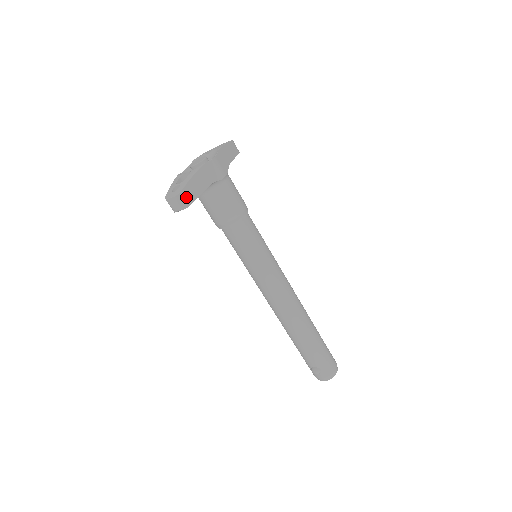
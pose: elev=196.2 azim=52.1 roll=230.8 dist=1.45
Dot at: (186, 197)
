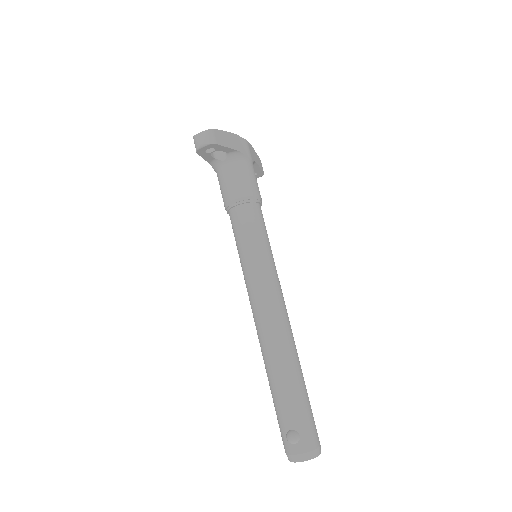
Dot at: (215, 136)
